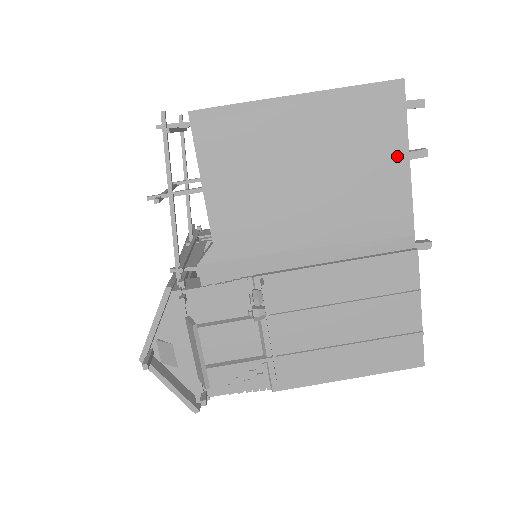
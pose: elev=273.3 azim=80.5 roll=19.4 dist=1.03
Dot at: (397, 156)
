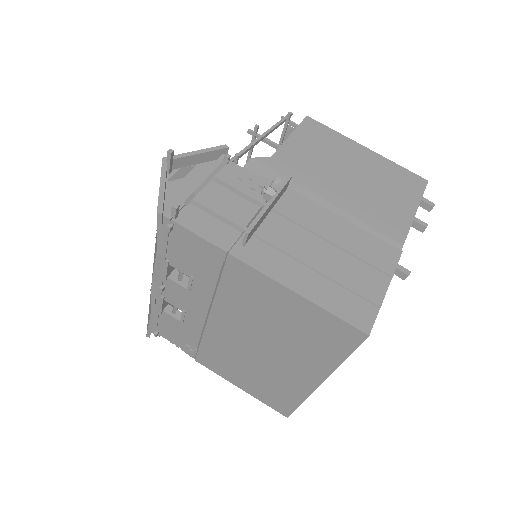
Dot at: (410, 204)
